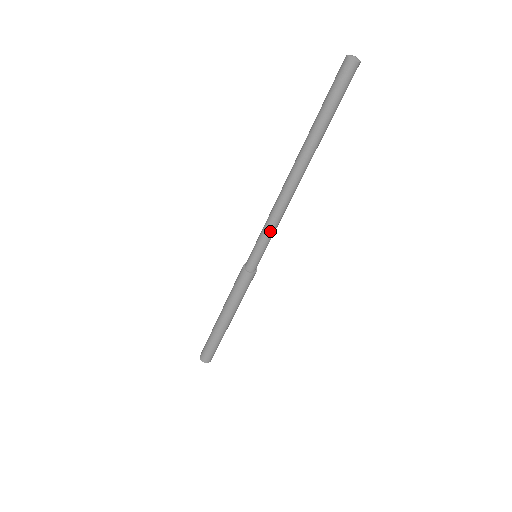
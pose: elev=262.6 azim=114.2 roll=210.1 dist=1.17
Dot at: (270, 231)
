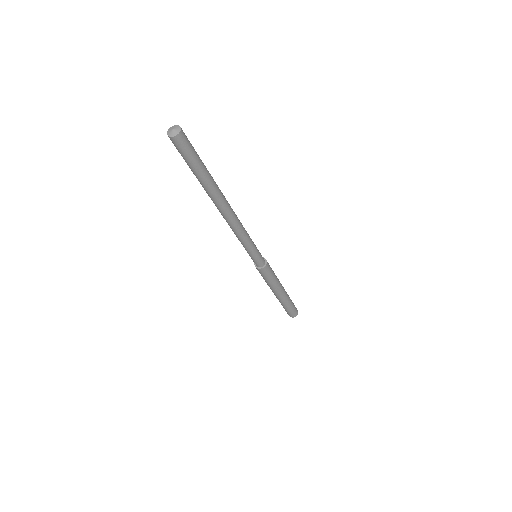
Dot at: (246, 243)
